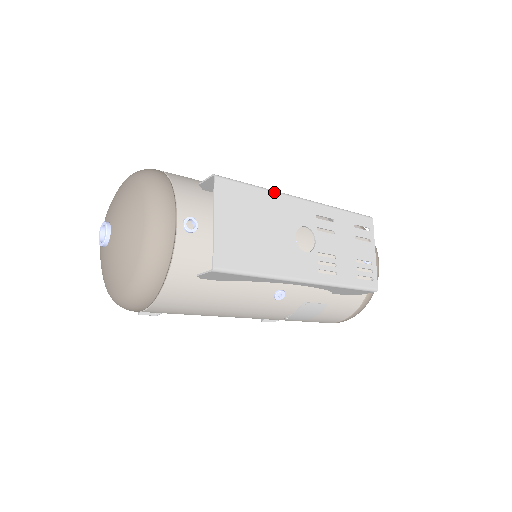
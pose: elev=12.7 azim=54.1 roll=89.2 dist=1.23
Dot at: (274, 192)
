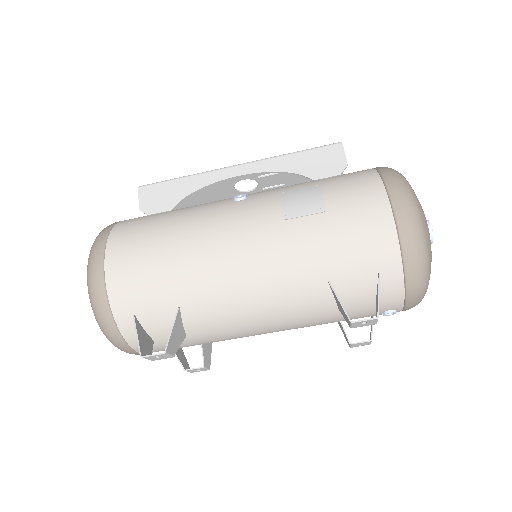
Dot at: occluded
